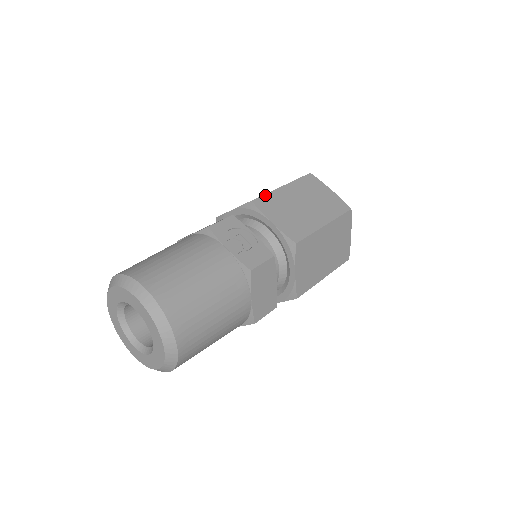
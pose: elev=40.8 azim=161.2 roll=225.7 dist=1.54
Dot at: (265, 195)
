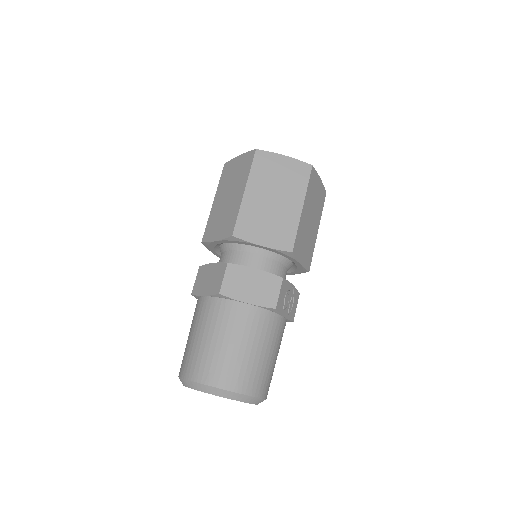
Dot at: (297, 235)
